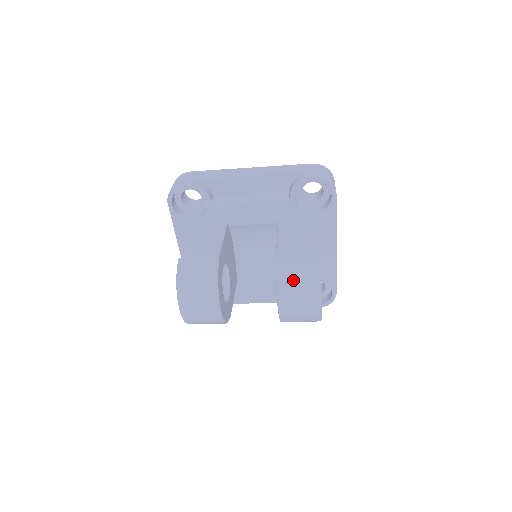
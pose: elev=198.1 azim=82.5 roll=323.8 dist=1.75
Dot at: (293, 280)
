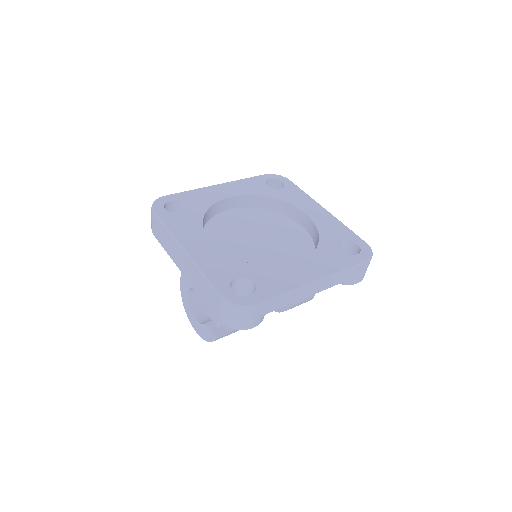
Dot at: occluded
